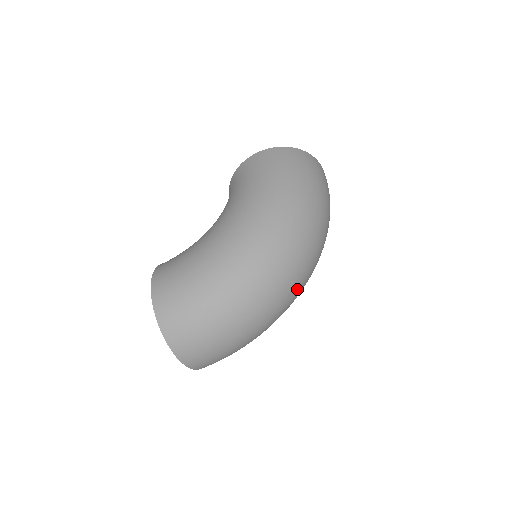
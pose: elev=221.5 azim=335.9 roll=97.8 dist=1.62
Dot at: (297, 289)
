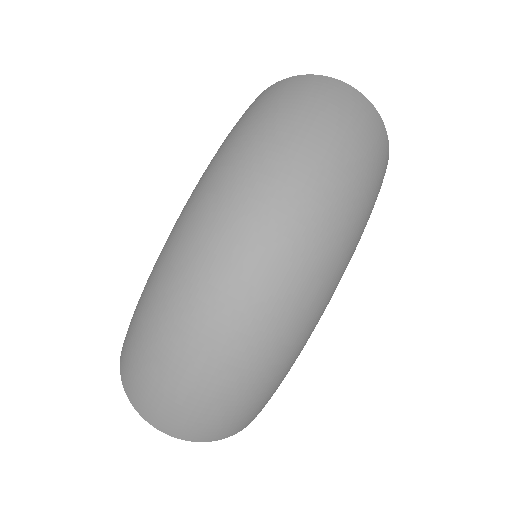
Dot at: (268, 286)
